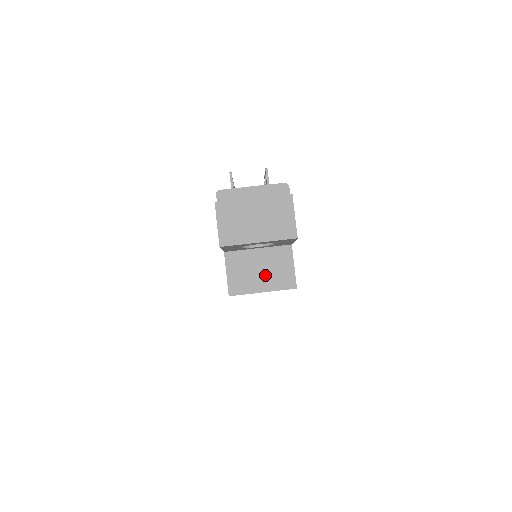
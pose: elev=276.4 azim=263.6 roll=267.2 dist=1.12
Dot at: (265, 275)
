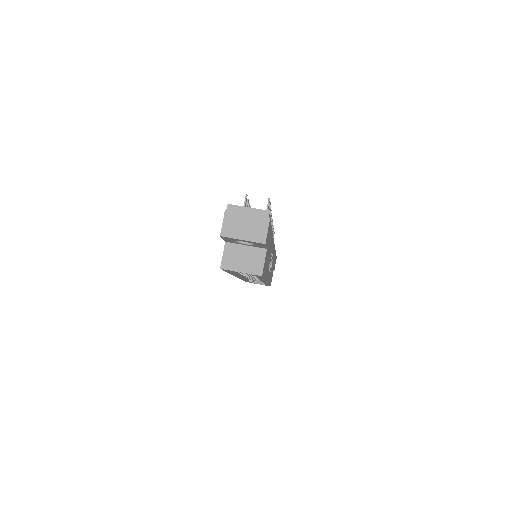
Dot at: (245, 262)
